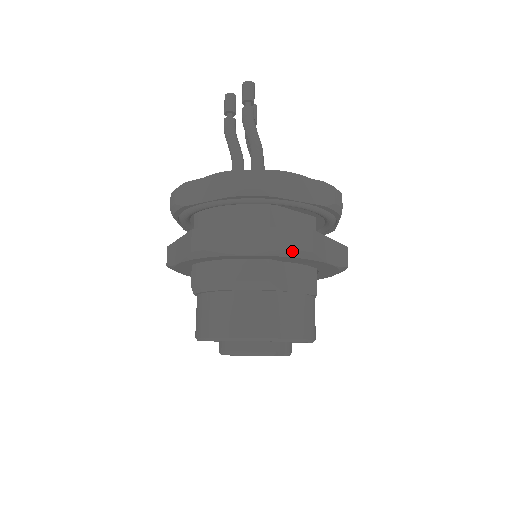
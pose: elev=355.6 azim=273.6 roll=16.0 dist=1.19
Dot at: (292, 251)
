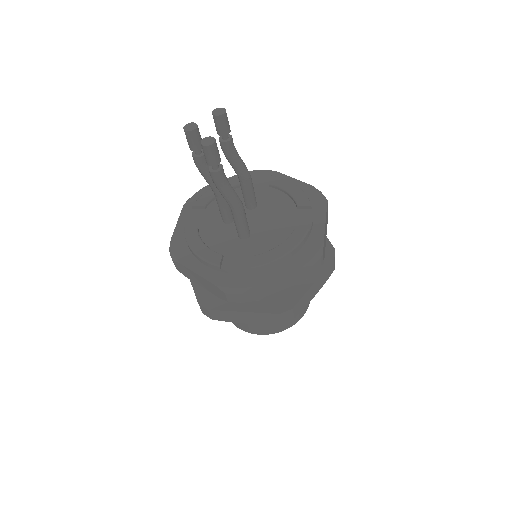
Dot at: occluded
